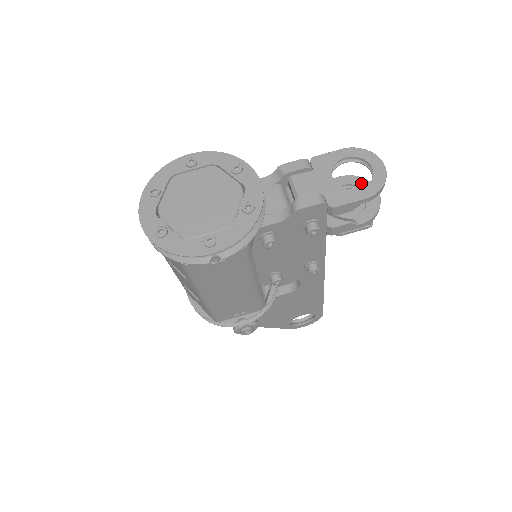
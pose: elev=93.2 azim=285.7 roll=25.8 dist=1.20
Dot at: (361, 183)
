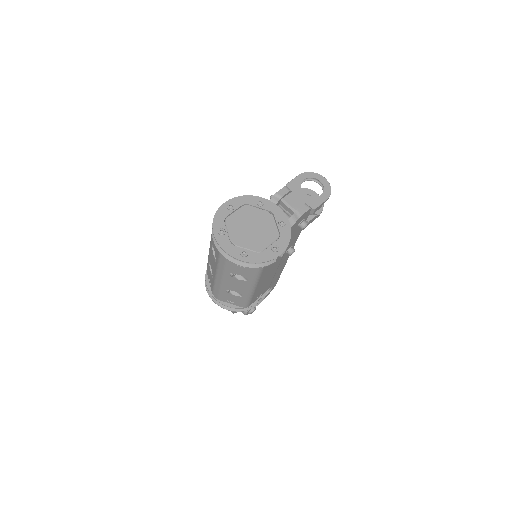
Dot at: (306, 191)
